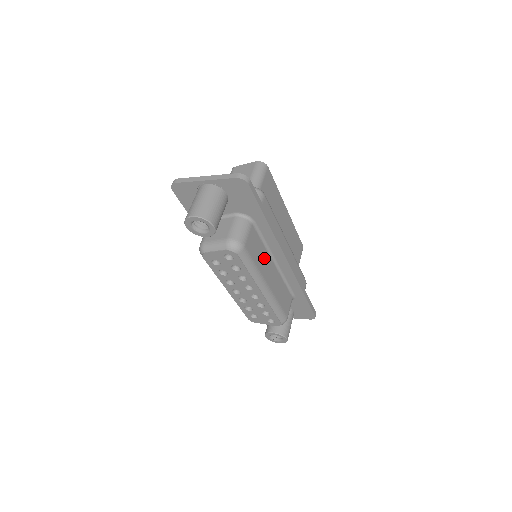
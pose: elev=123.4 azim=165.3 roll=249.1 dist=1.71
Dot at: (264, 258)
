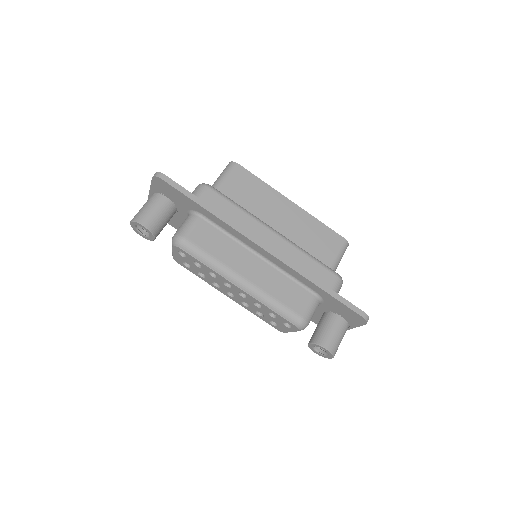
Dot at: (232, 250)
